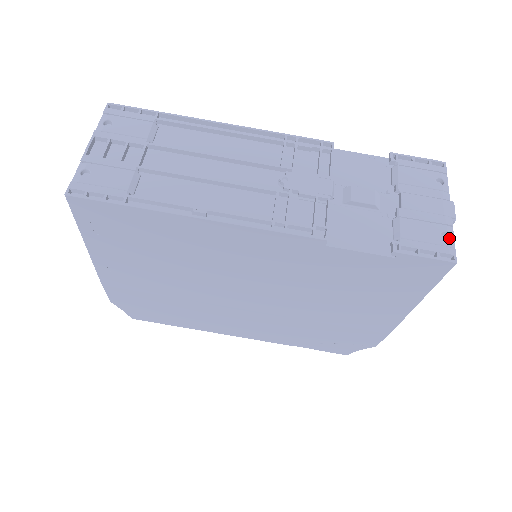
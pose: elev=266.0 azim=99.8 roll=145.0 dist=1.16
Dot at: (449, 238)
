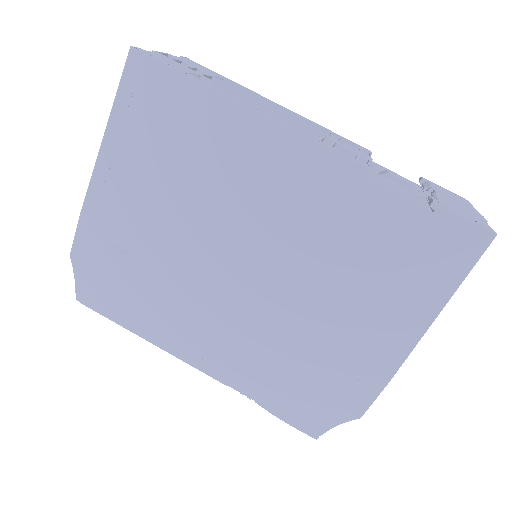
Dot at: (485, 223)
